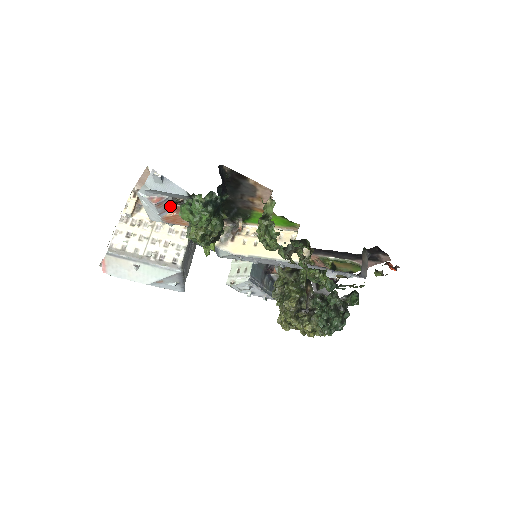
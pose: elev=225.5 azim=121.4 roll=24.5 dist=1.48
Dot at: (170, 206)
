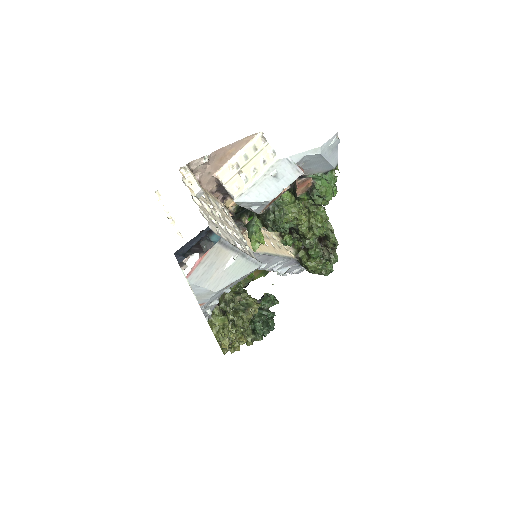
Dot at: occluded
